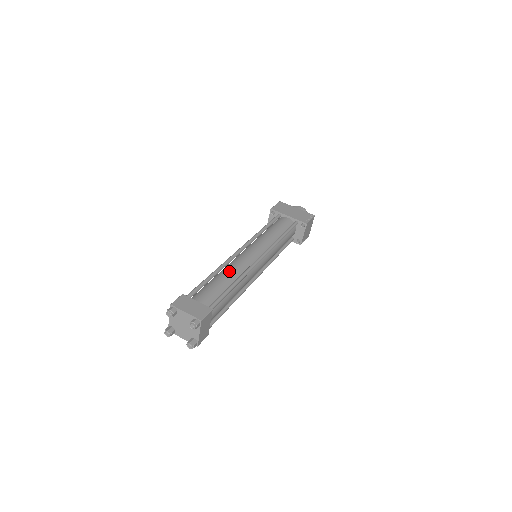
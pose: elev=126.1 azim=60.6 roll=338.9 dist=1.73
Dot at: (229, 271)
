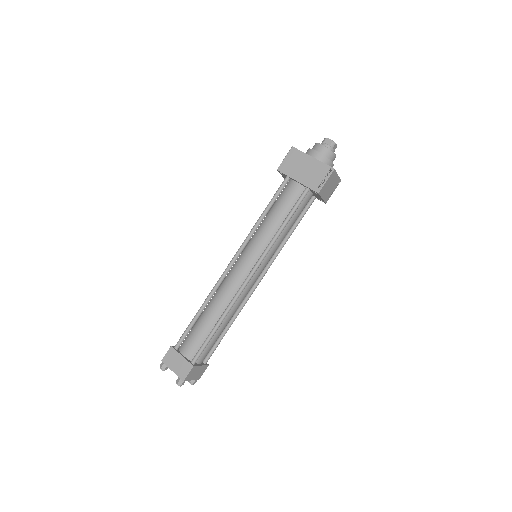
Dot at: (215, 304)
